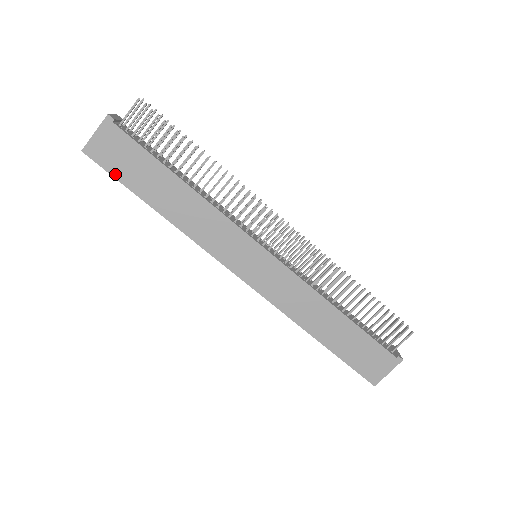
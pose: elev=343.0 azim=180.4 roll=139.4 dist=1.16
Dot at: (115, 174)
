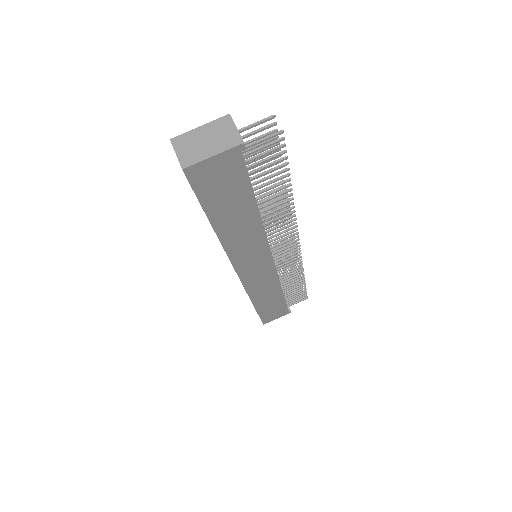
Dot at: (202, 197)
